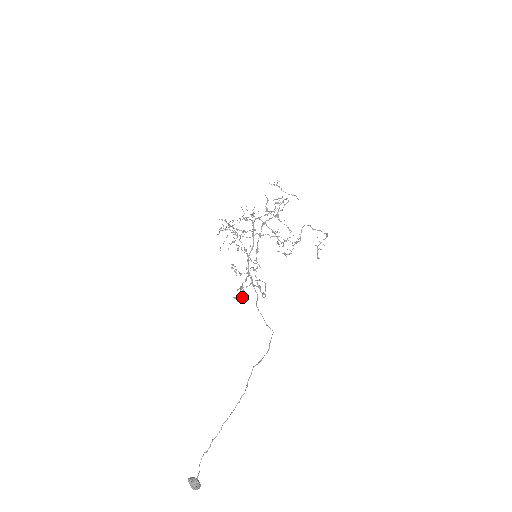
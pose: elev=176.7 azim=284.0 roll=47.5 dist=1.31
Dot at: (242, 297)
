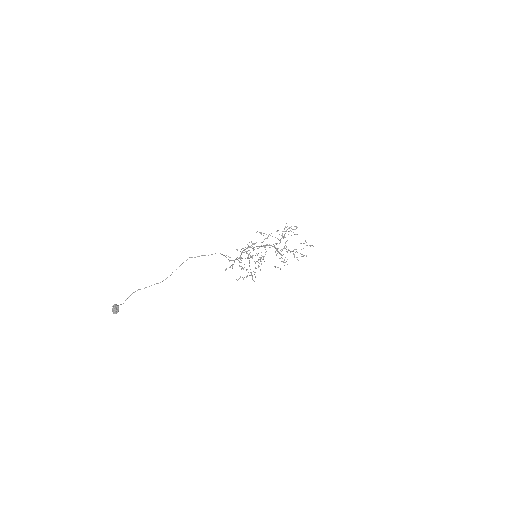
Dot at: (229, 267)
